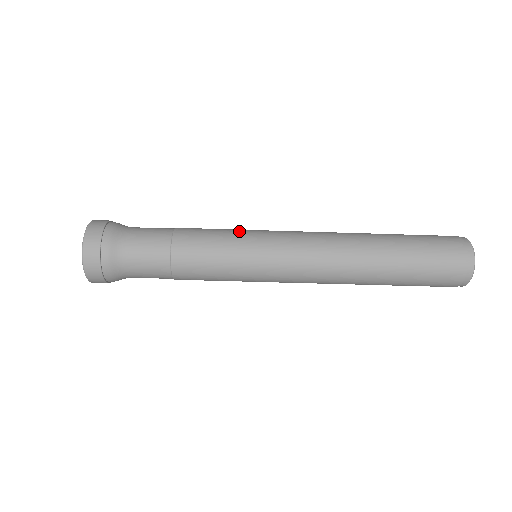
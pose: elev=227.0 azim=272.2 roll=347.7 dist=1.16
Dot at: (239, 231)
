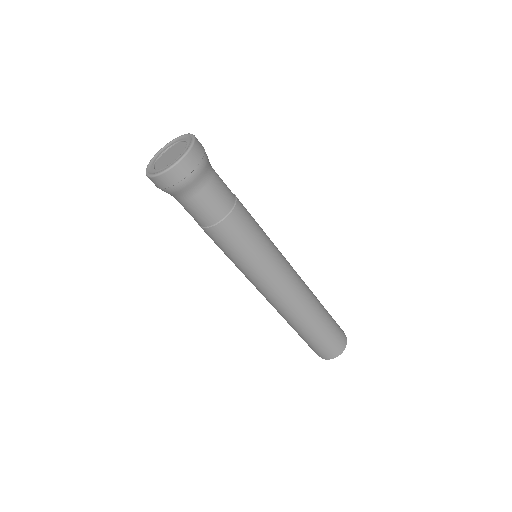
Dot at: occluded
